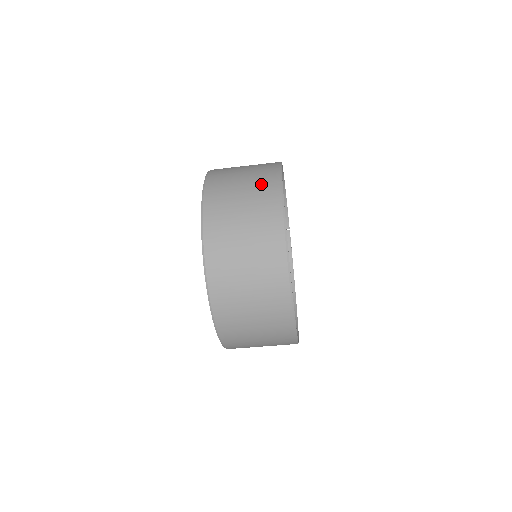
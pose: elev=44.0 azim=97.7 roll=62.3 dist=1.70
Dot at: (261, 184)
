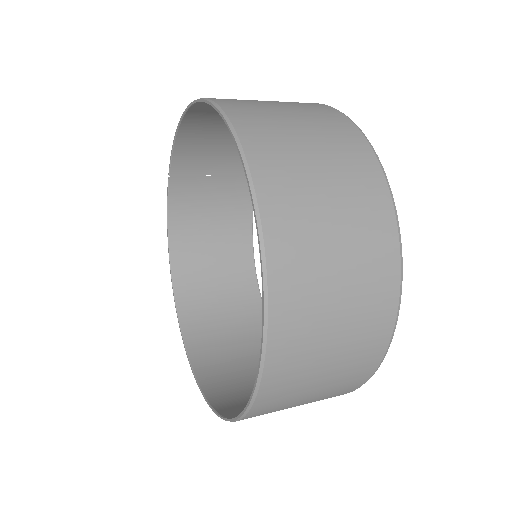
Dot at: (359, 189)
